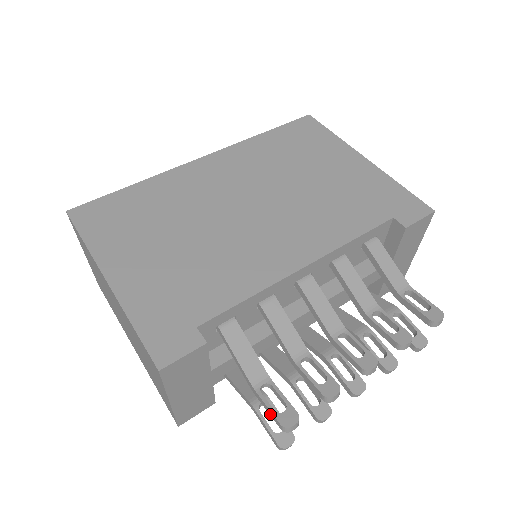
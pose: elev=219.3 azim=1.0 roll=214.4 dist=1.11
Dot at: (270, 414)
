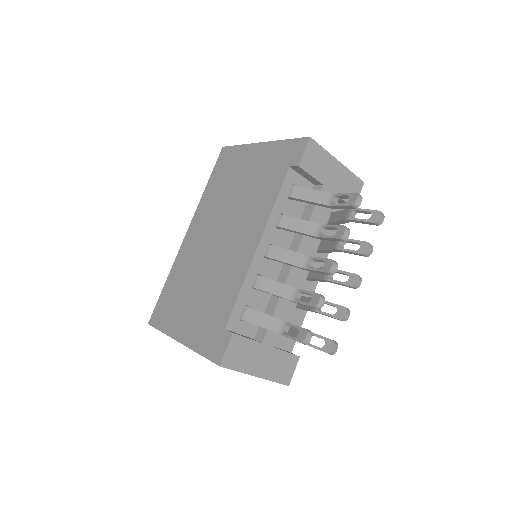
Dot at: occluded
